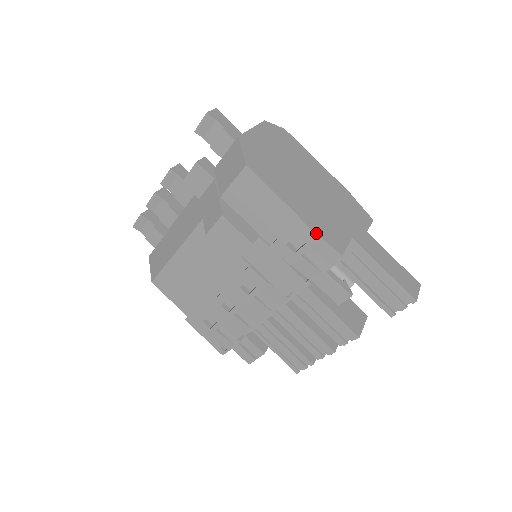
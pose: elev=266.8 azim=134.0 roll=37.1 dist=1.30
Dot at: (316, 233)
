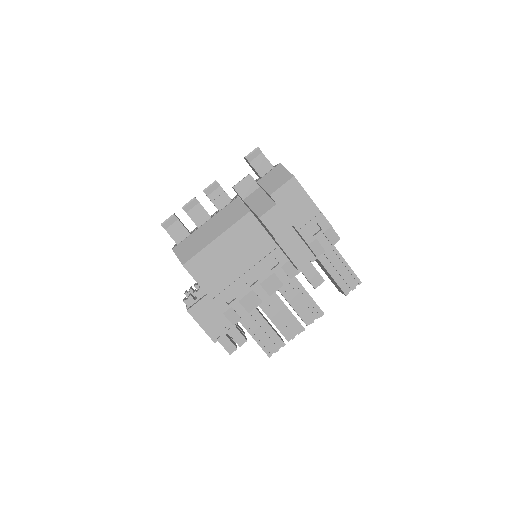
Dot at: (329, 223)
